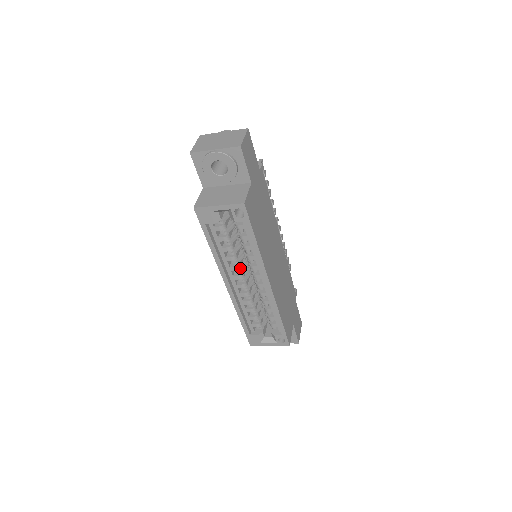
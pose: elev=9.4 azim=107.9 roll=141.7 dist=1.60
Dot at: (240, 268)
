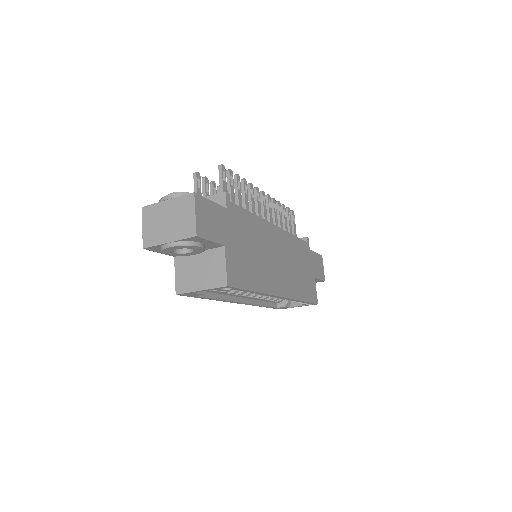
Dot at: occluded
